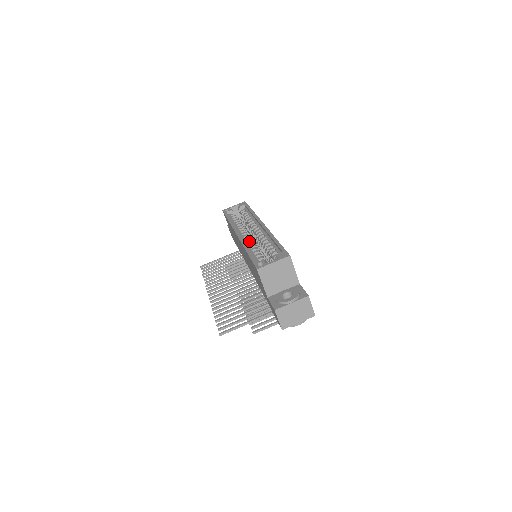
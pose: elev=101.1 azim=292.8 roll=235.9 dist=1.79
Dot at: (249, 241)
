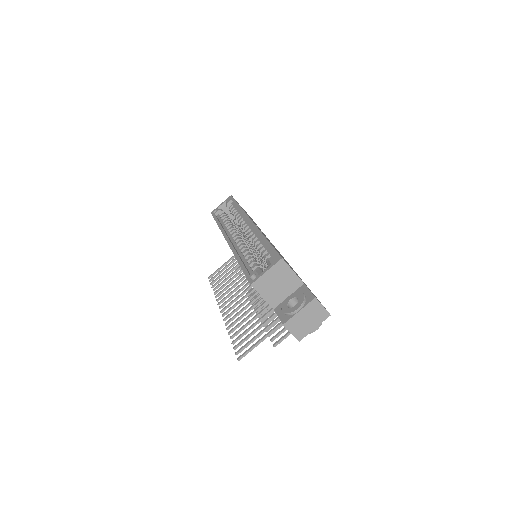
Dot at: (240, 246)
